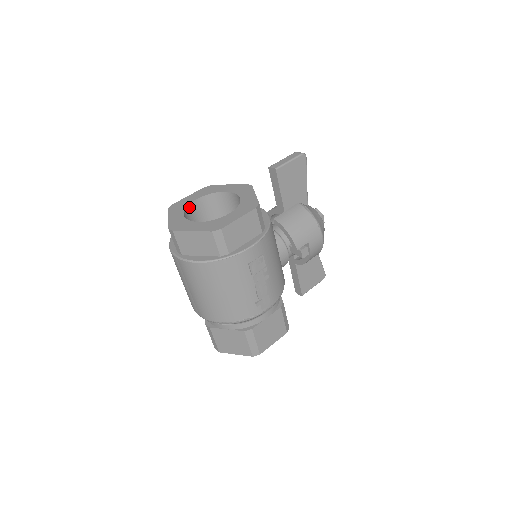
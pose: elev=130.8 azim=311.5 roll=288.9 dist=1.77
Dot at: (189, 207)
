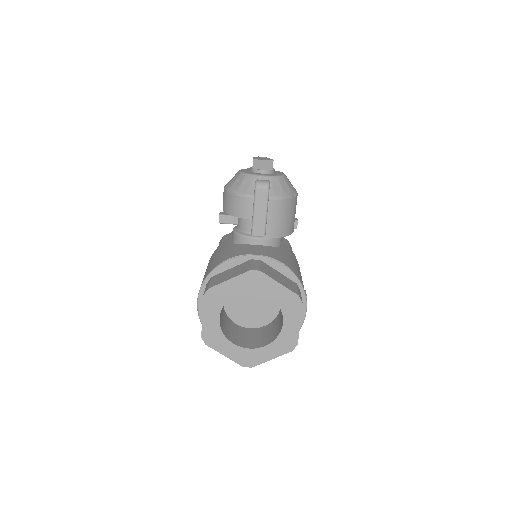
Dot at: (221, 328)
